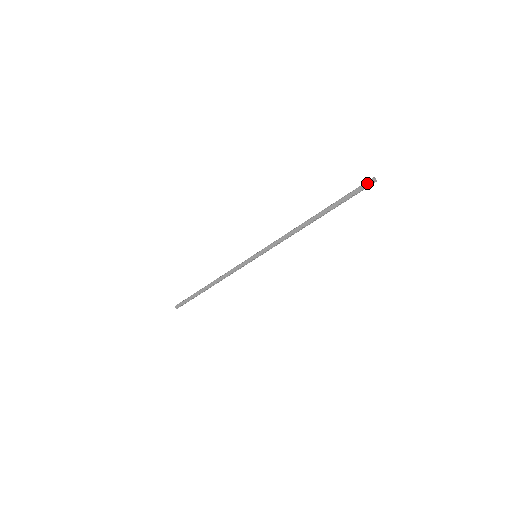
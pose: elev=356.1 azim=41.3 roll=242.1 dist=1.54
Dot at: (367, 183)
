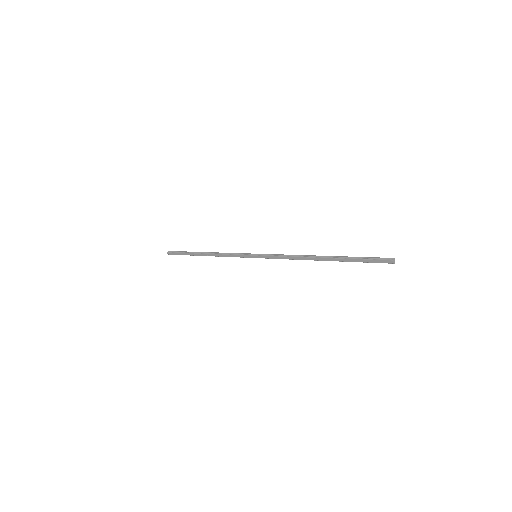
Dot at: (385, 261)
